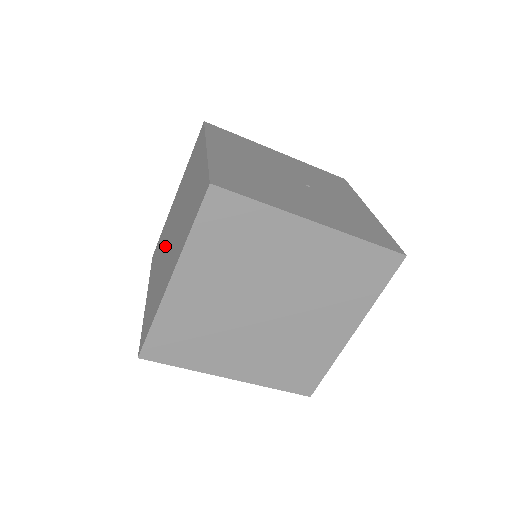
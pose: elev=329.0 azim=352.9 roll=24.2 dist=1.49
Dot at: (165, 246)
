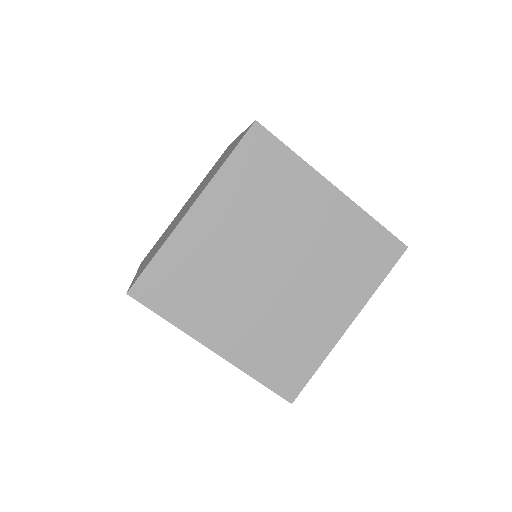
Dot at: occluded
